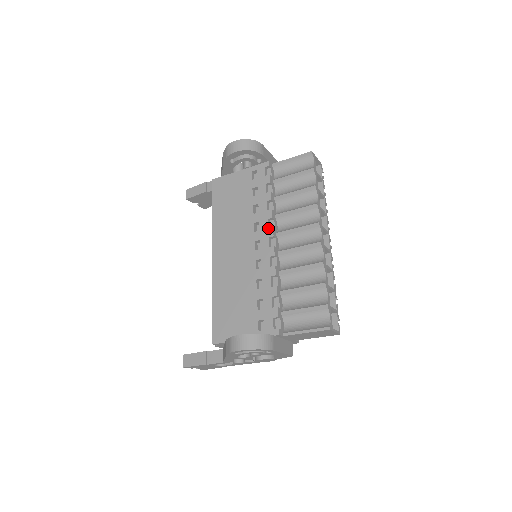
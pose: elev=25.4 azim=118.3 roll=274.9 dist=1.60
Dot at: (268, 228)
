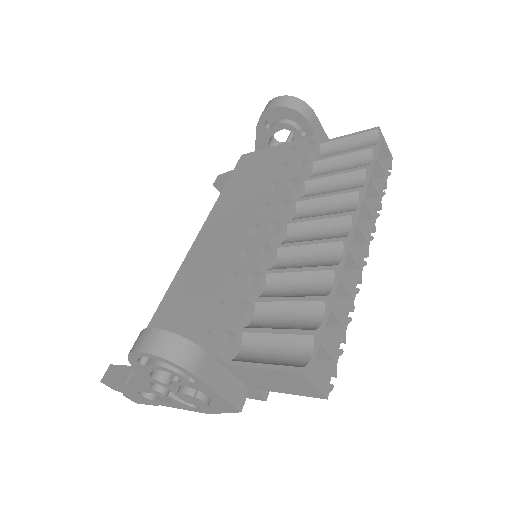
Dot at: (278, 210)
